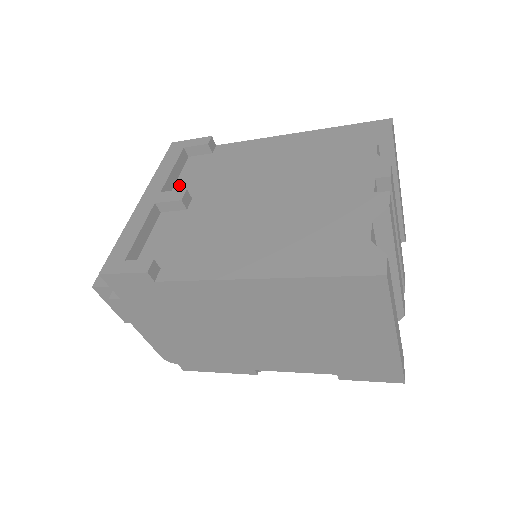
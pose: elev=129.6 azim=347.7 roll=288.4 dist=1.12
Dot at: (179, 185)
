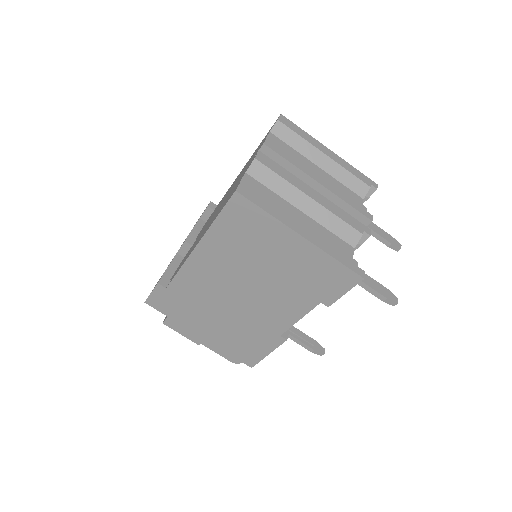
Dot at: occluded
